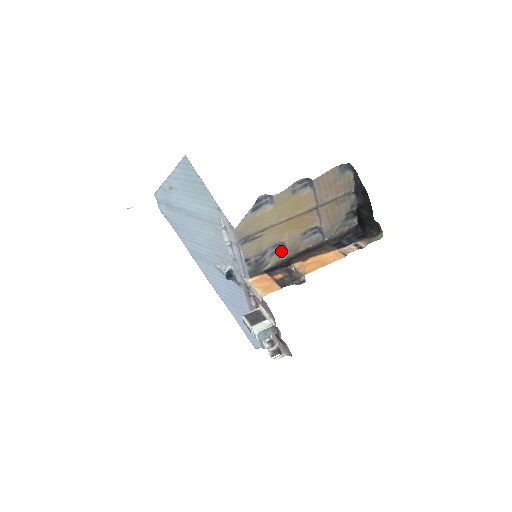
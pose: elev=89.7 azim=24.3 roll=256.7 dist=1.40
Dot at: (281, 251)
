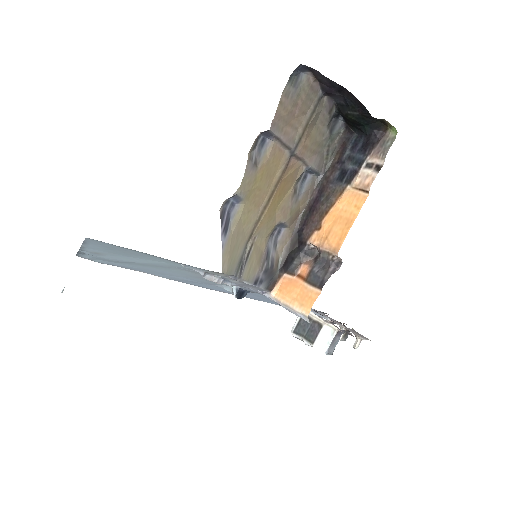
Dot at: (282, 232)
